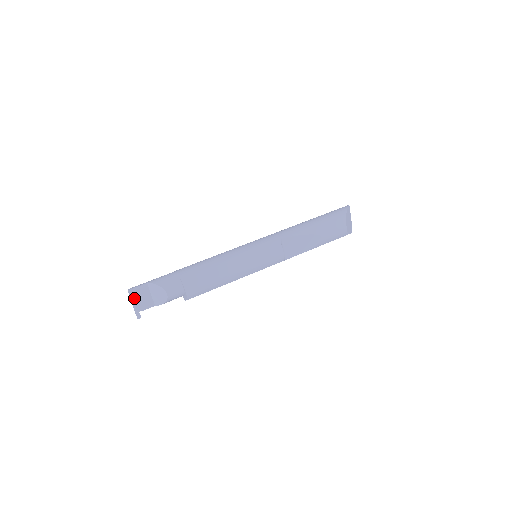
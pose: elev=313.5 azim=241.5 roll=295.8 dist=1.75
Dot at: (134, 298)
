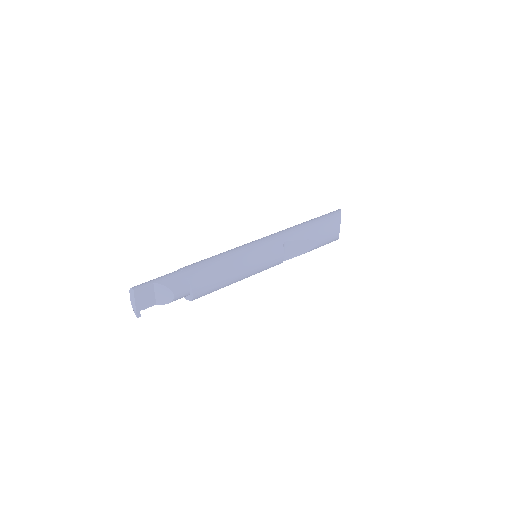
Dot at: (138, 298)
